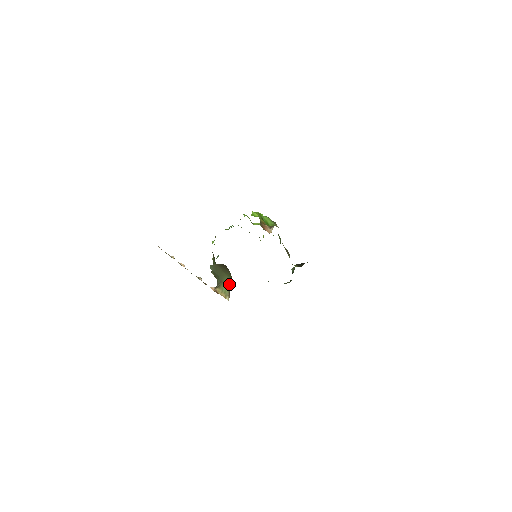
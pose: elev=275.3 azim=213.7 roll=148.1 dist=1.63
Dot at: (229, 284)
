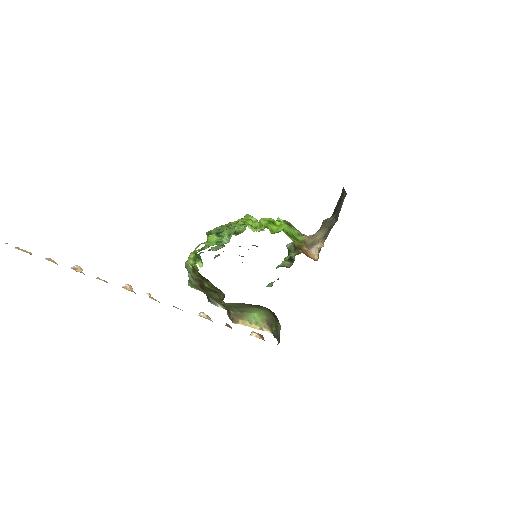
Dot at: (261, 315)
